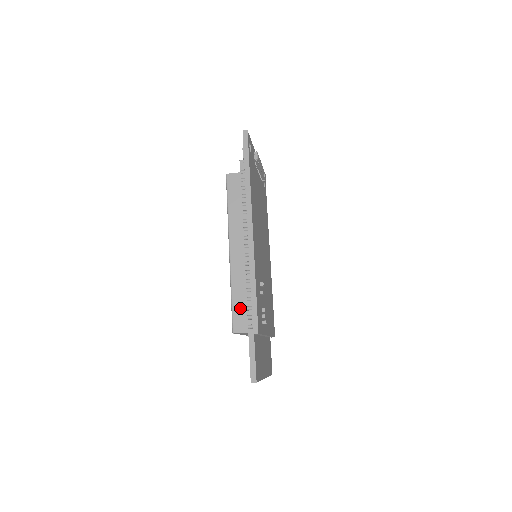
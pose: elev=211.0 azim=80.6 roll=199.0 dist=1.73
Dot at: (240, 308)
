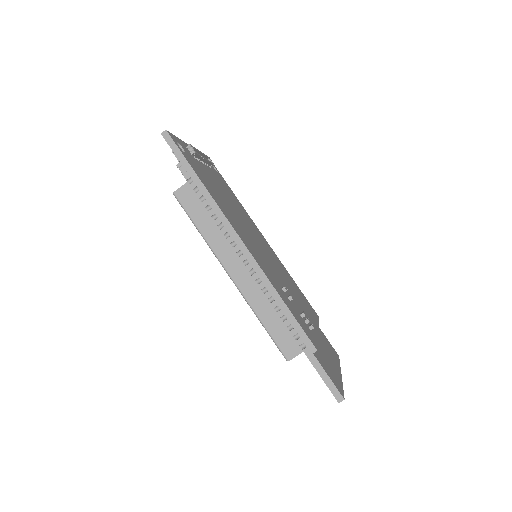
Dot at: (279, 331)
